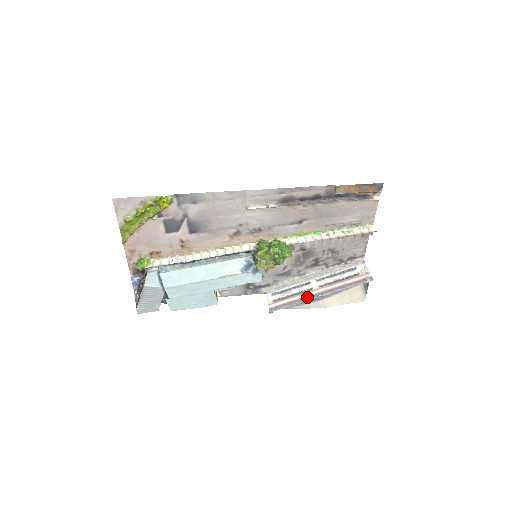
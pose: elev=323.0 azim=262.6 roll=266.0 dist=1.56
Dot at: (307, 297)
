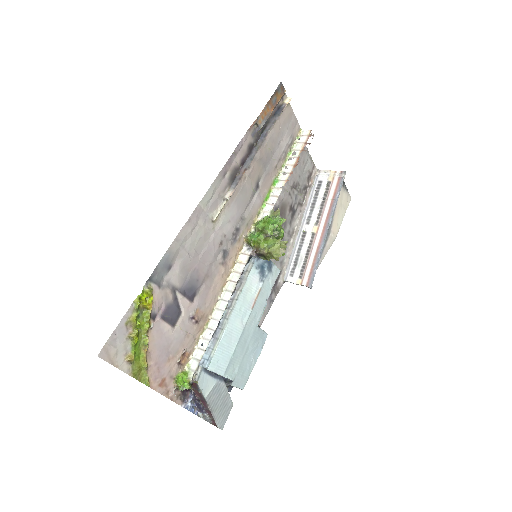
Dot at: (320, 242)
